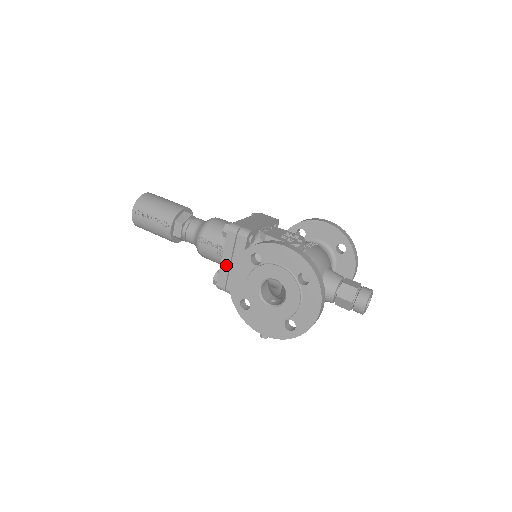
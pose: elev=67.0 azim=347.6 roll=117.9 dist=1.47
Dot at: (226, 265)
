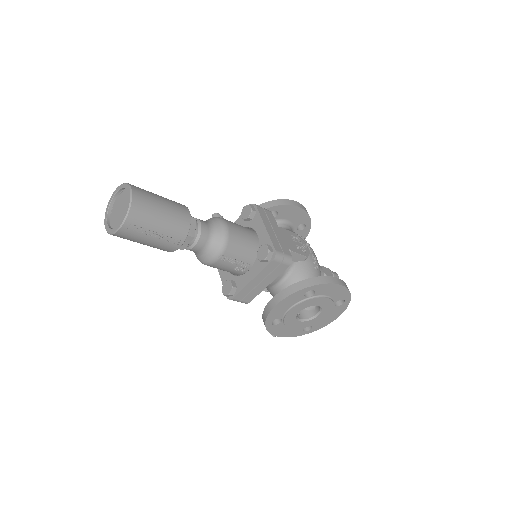
Dot at: (254, 285)
